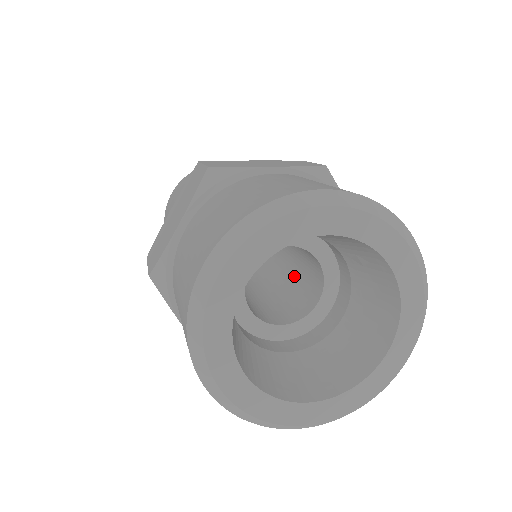
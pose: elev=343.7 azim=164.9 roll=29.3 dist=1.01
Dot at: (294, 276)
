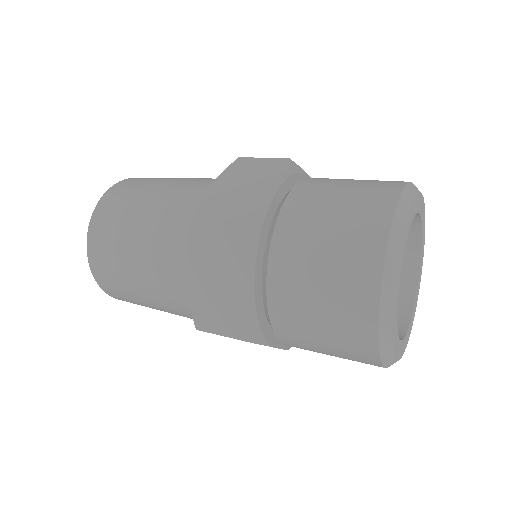
Dot at: occluded
